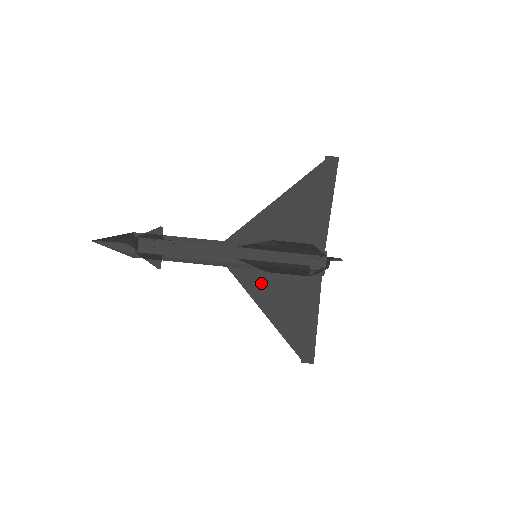
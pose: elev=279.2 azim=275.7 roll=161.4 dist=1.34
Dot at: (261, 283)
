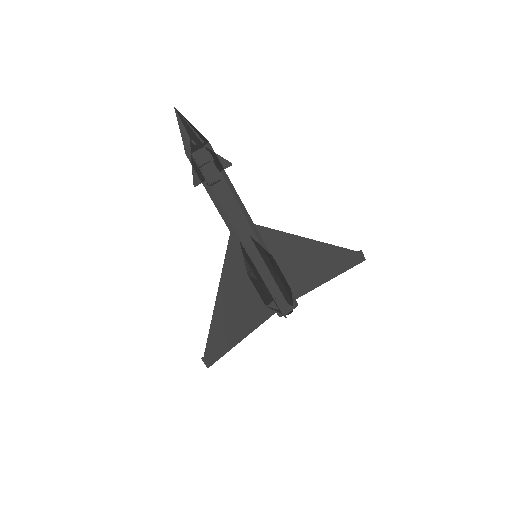
Dot at: (236, 276)
